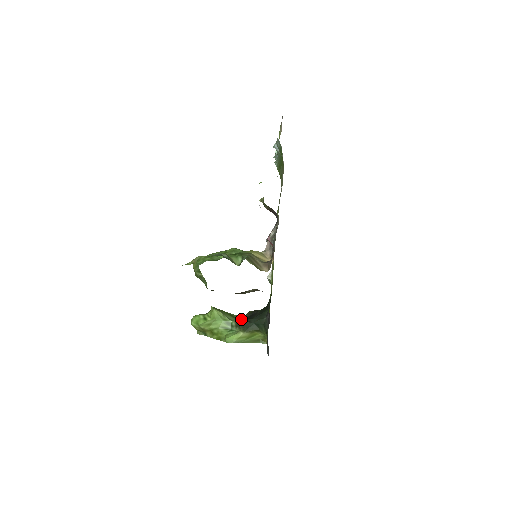
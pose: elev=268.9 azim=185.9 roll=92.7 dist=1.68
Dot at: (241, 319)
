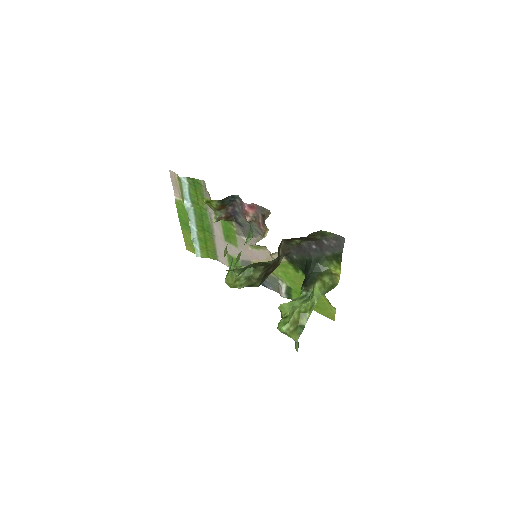
Dot at: (303, 285)
